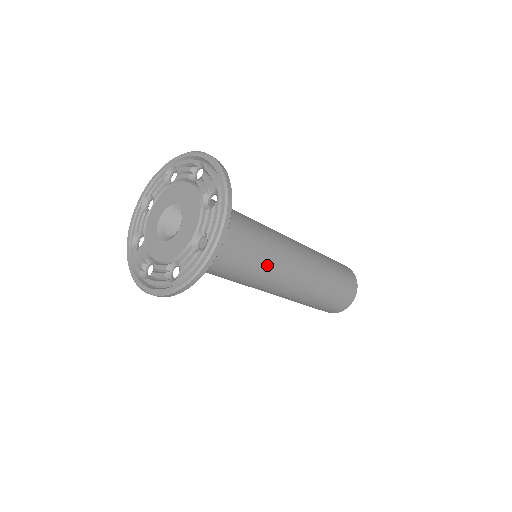
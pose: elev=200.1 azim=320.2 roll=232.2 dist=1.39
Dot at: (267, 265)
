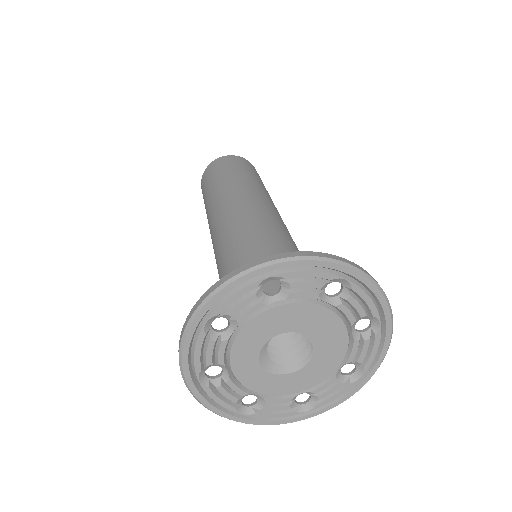
Dot at: occluded
